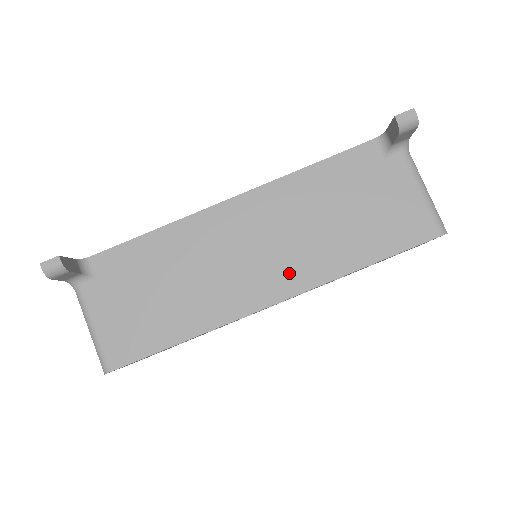
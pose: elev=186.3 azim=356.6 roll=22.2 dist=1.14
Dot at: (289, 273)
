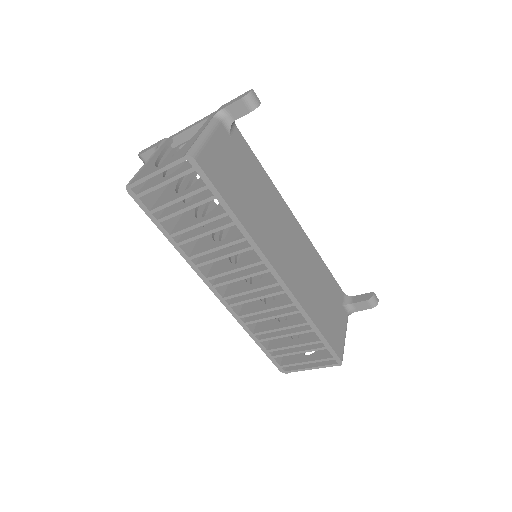
Dot at: (293, 276)
